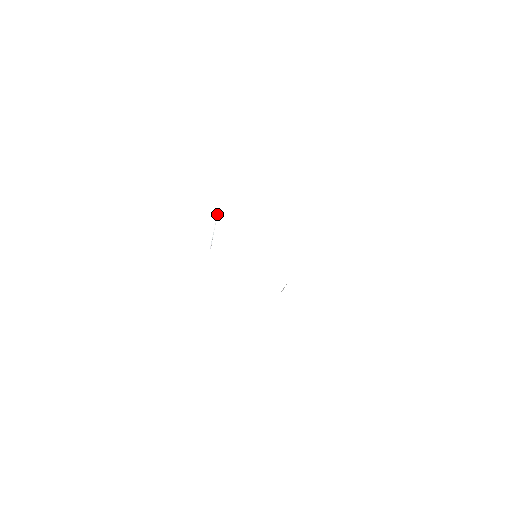
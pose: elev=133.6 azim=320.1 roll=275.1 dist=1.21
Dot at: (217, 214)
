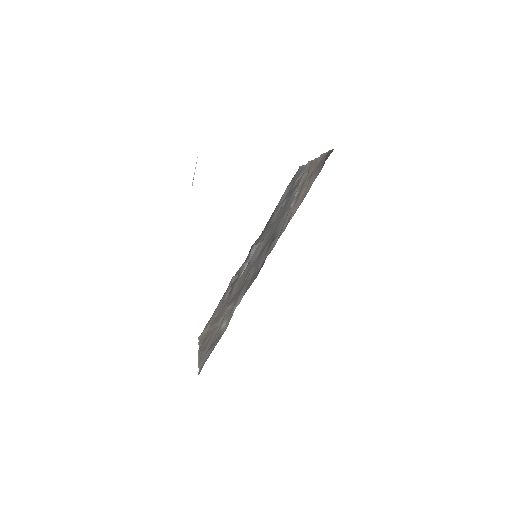
Dot at: (196, 162)
